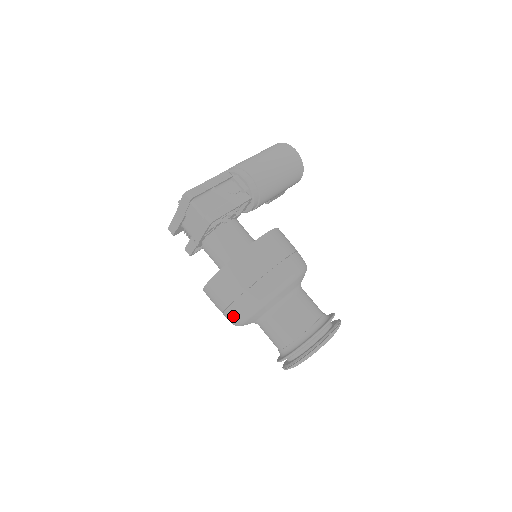
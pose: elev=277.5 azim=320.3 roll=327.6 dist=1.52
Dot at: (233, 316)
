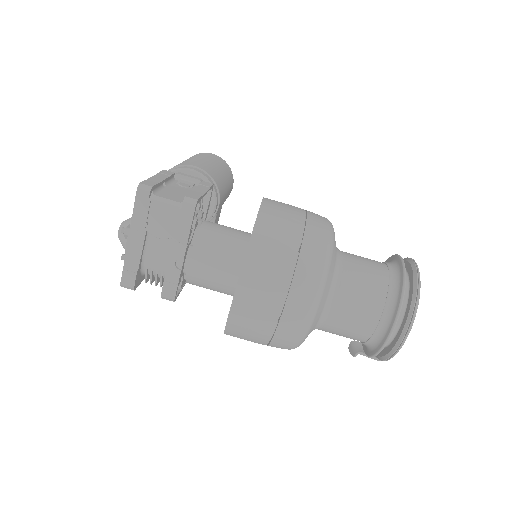
Dot at: (297, 312)
